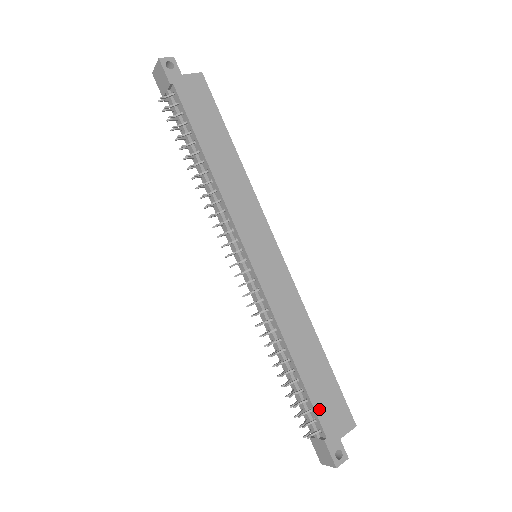
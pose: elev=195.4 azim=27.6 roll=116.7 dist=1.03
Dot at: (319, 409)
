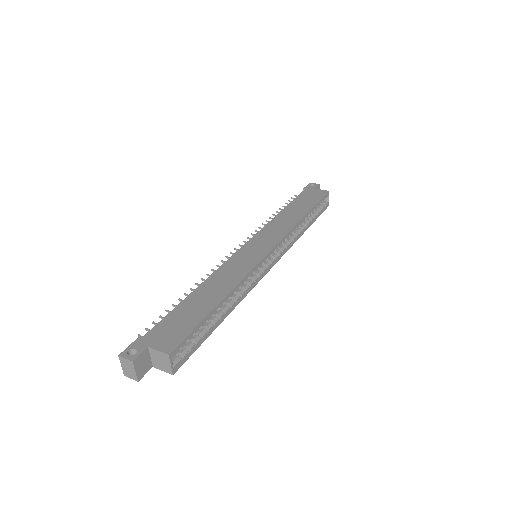
Dot at: (166, 321)
